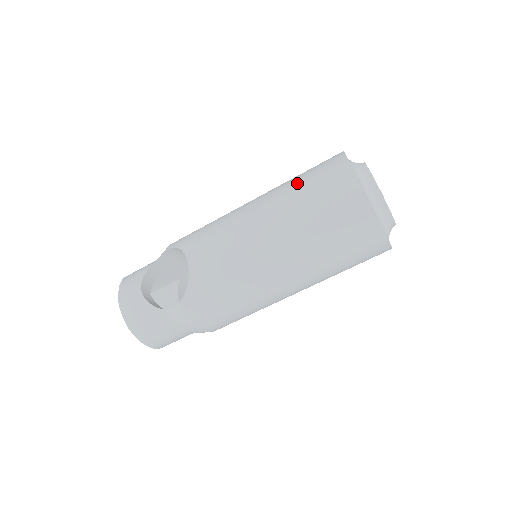
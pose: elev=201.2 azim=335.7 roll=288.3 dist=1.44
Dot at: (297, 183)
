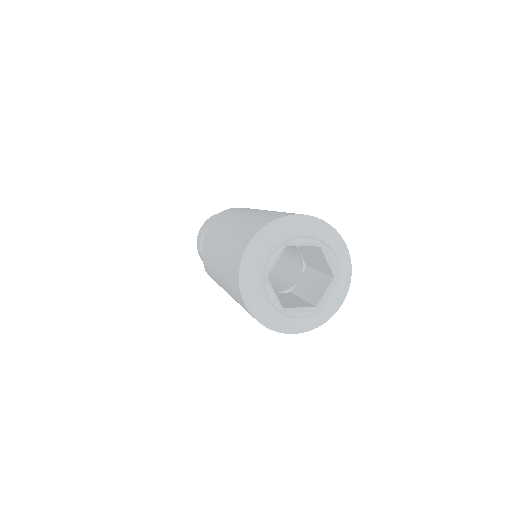
Dot at: (232, 241)
